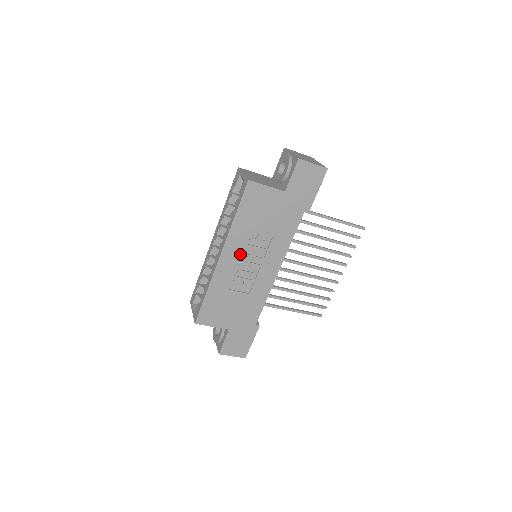
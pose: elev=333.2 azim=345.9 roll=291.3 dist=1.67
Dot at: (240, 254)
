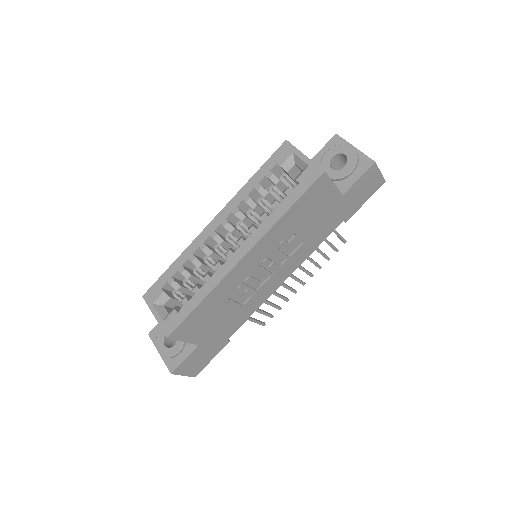
Dot at: (263, 258)
